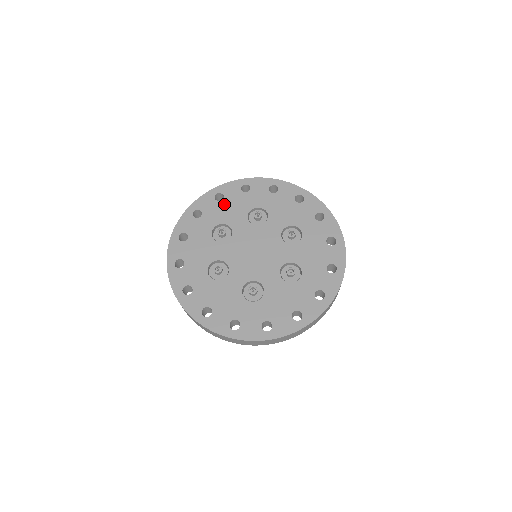
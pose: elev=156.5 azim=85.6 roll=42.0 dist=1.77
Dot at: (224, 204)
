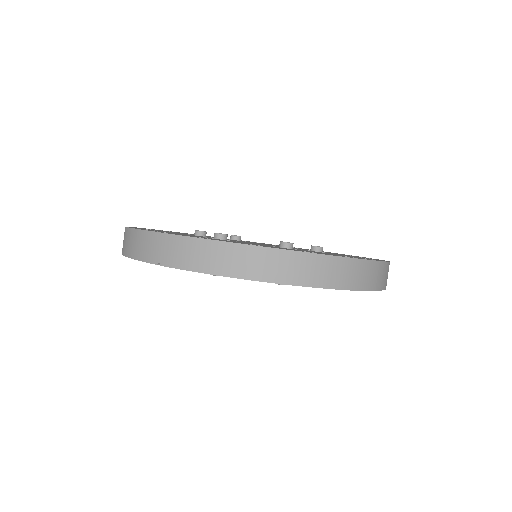
Dot at: occluded
